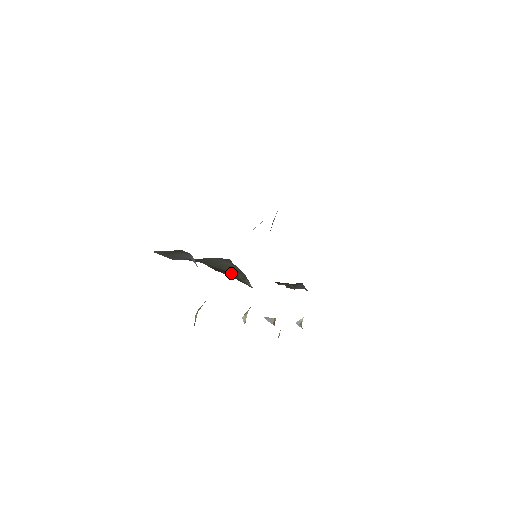
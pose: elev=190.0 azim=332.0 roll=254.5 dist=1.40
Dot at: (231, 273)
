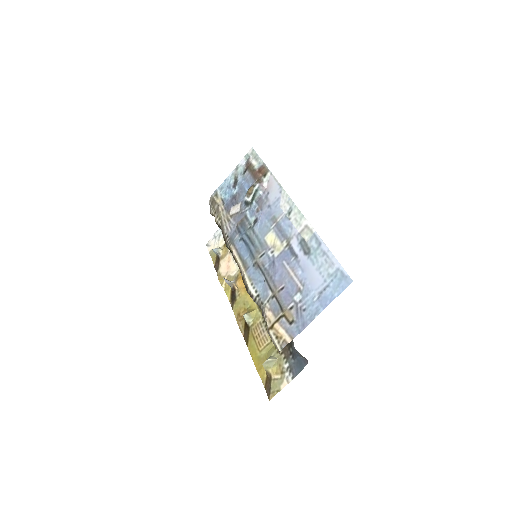
Dot at: occluded
